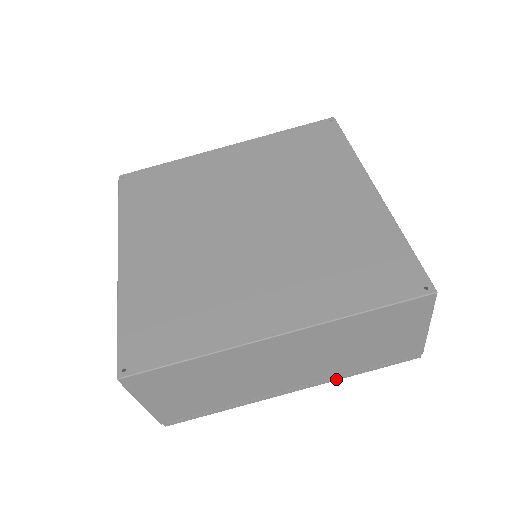
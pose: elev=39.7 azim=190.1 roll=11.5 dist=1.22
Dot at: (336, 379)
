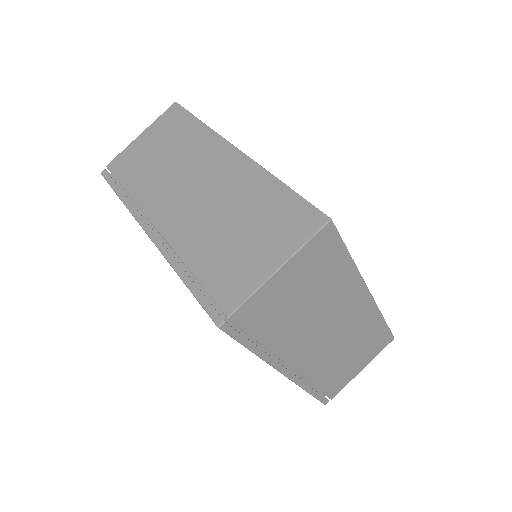
Dot at: (170, 259)
